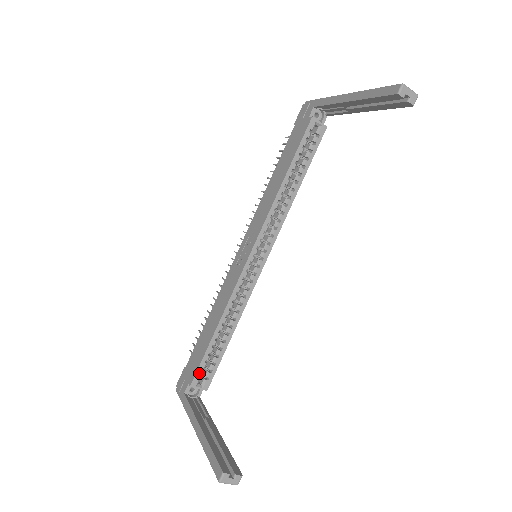
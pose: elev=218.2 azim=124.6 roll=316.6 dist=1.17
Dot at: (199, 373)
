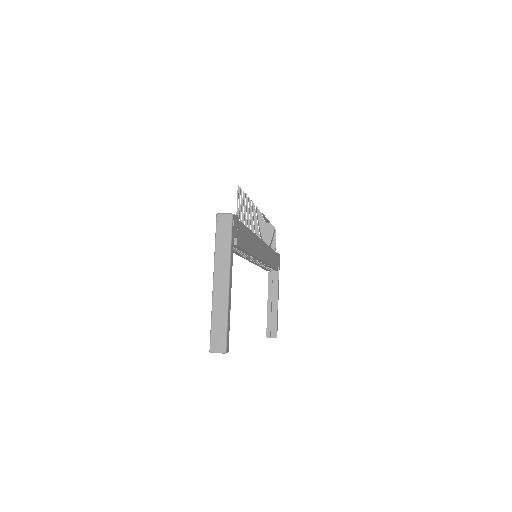
Dot at: (267, 270)
